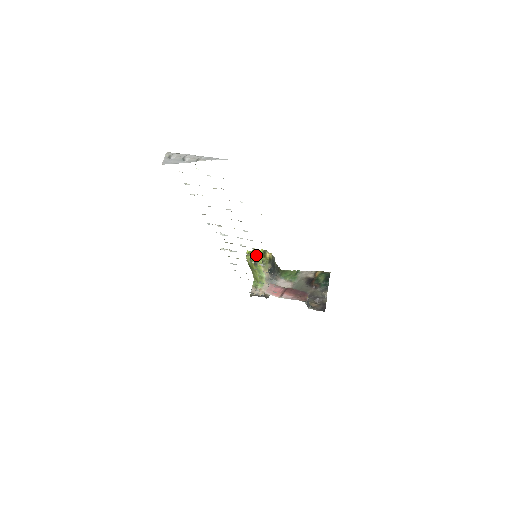
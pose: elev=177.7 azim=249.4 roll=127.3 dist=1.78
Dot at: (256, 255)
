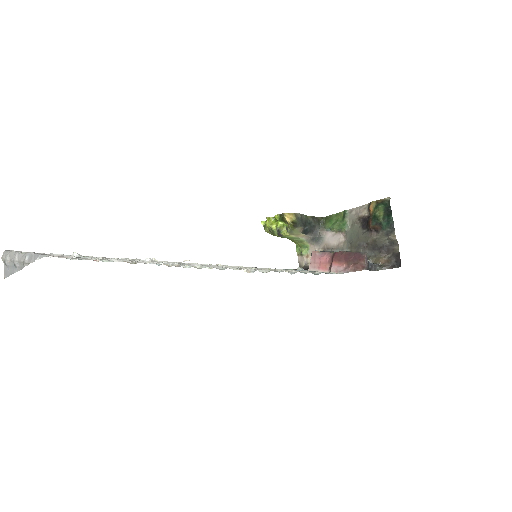
Dot at: (274, 224)
